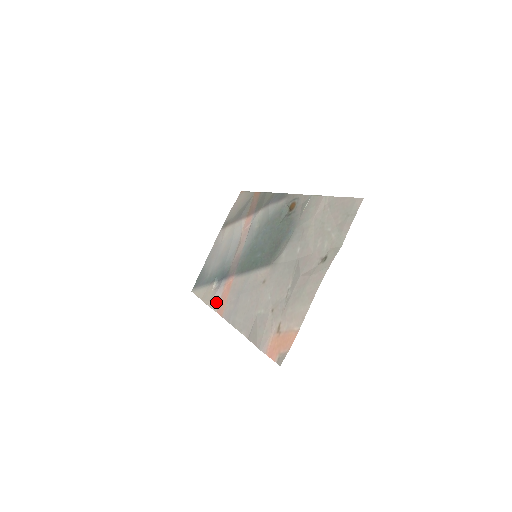
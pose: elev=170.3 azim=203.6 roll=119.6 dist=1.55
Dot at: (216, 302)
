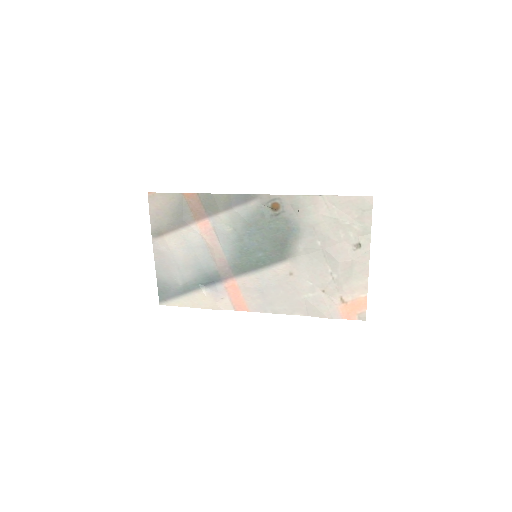
Dot at: (226, 304)
